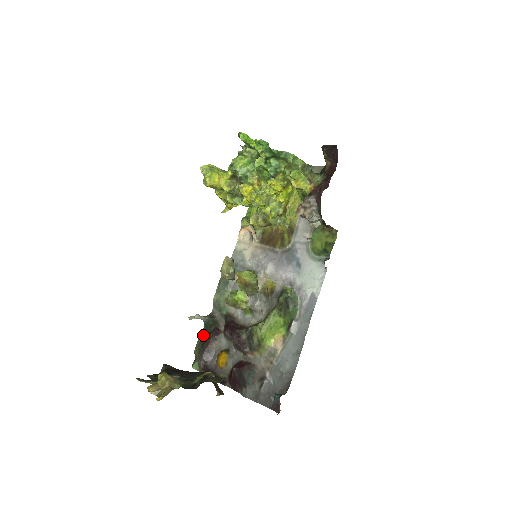
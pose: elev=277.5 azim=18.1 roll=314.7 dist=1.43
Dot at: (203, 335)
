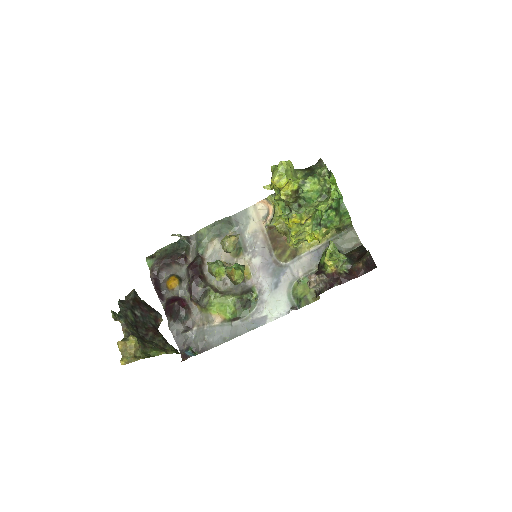
Dot at: (172, 248)
